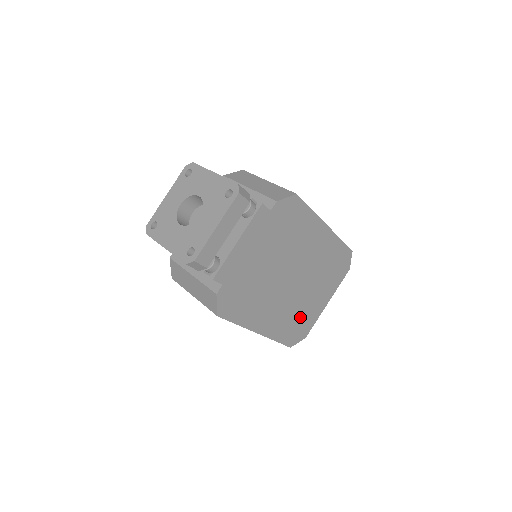
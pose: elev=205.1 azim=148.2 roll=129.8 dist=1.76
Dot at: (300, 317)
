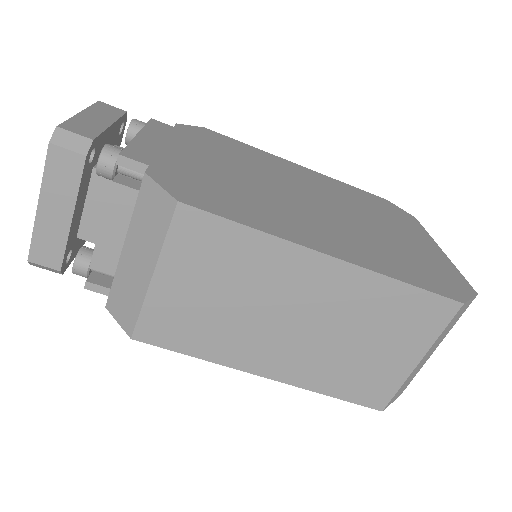
Dot at: (407, 256)
